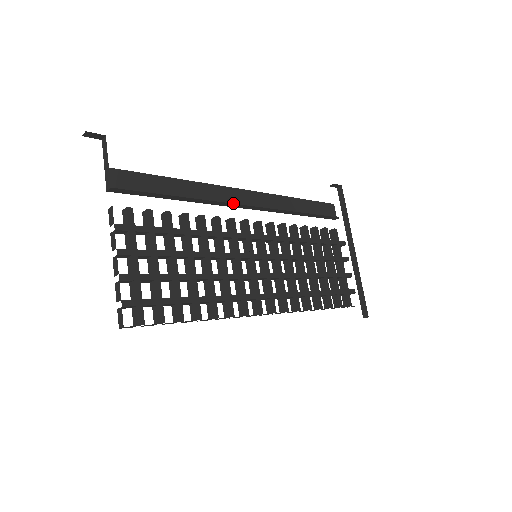
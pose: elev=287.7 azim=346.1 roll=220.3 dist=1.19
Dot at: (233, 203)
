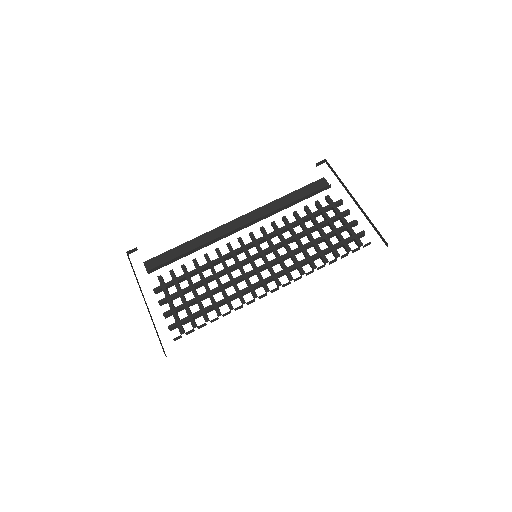
Dot at: (229, 233)
